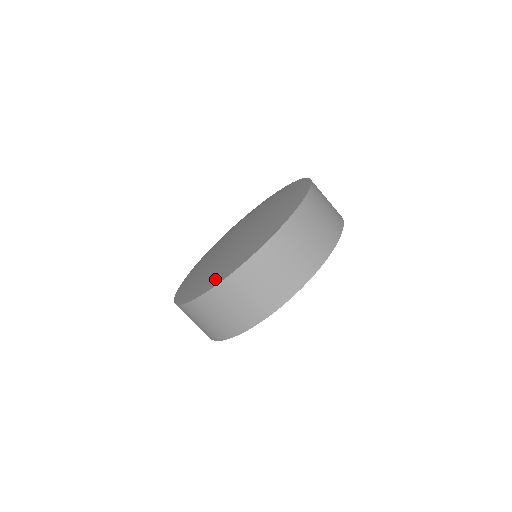
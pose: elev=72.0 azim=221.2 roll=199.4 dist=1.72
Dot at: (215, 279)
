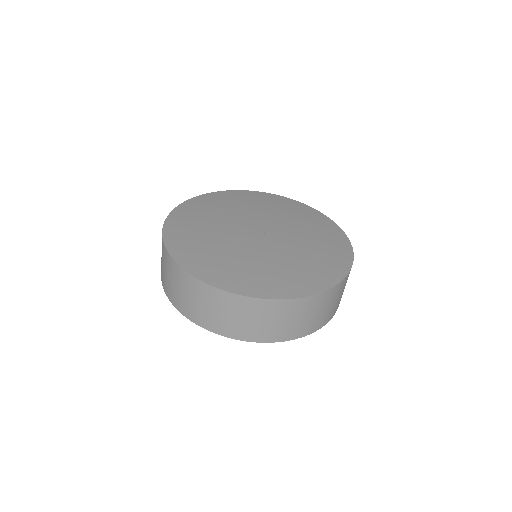
Dot at: (300, 285)
